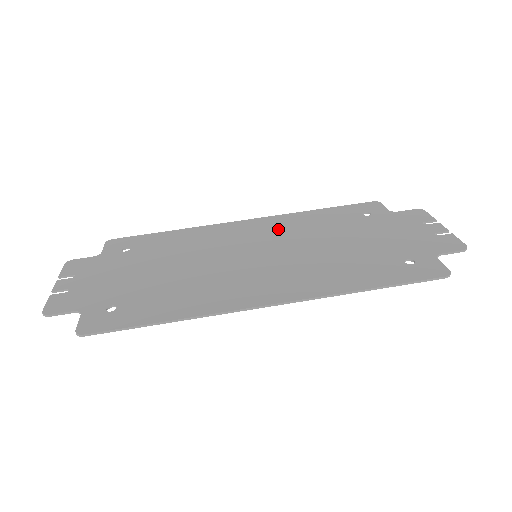
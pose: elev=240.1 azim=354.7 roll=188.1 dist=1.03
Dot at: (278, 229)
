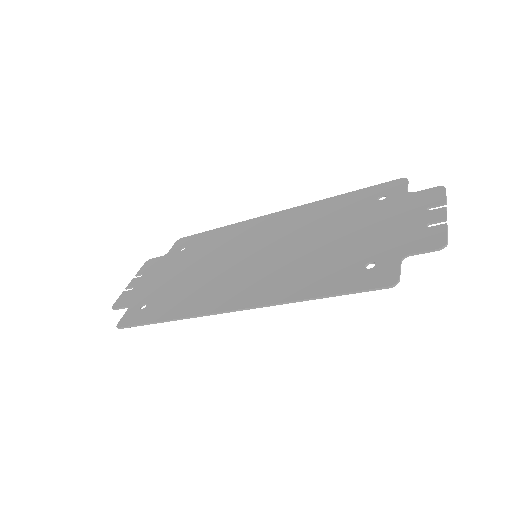
Dot at: (291, 223)
